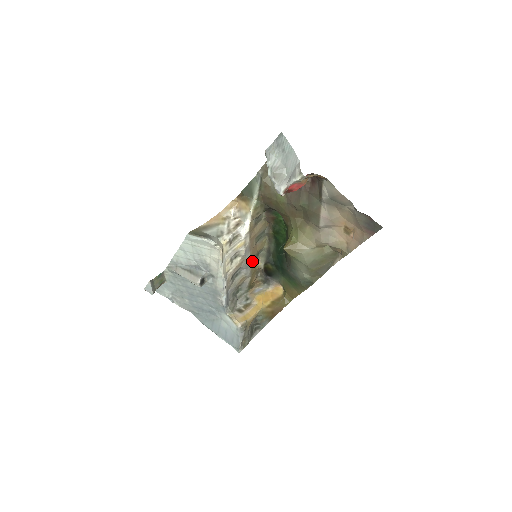
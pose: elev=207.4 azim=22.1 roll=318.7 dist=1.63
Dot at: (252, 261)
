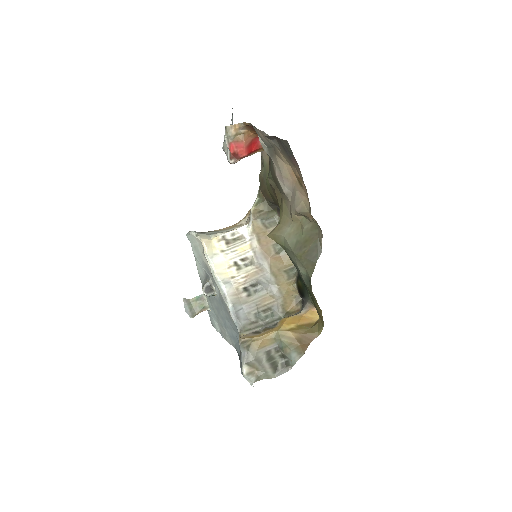
Dot at: (279, 277)
